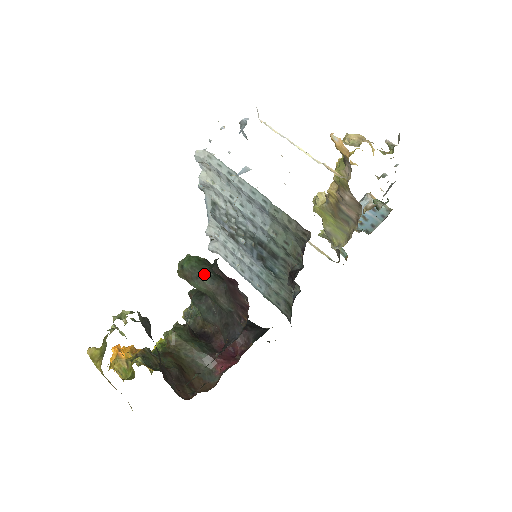
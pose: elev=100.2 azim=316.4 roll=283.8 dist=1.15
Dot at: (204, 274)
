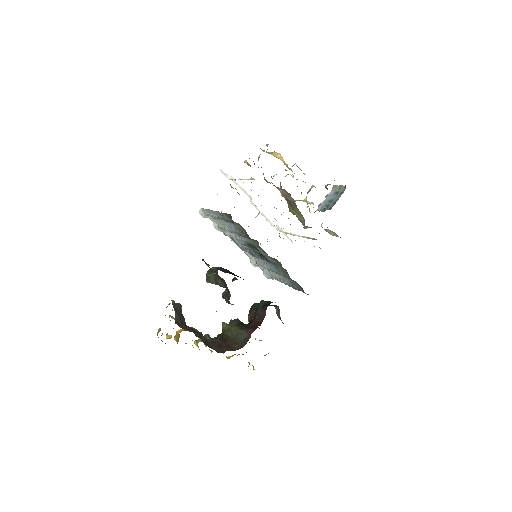
Dot at: (211, 272)
